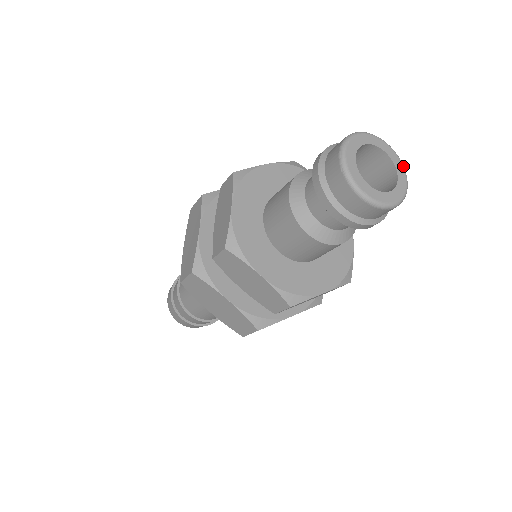
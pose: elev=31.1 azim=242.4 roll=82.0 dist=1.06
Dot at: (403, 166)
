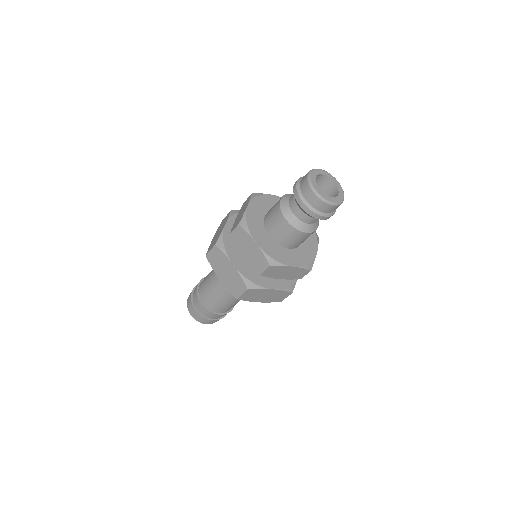
Dot at: (343, 191)
